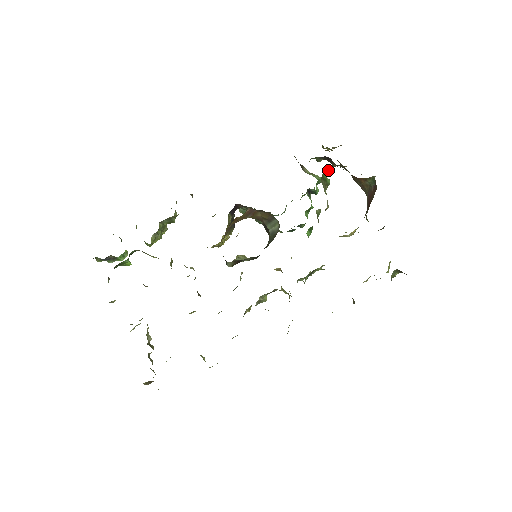
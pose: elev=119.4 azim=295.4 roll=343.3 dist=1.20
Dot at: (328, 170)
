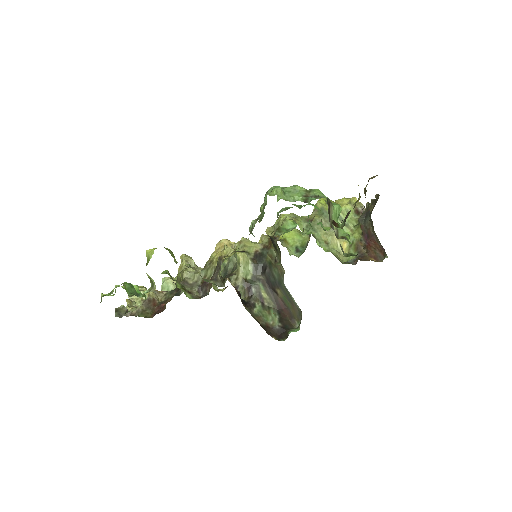
Dot at: occluded
